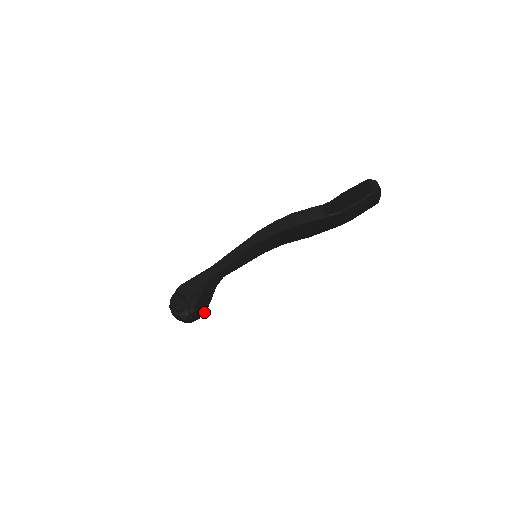
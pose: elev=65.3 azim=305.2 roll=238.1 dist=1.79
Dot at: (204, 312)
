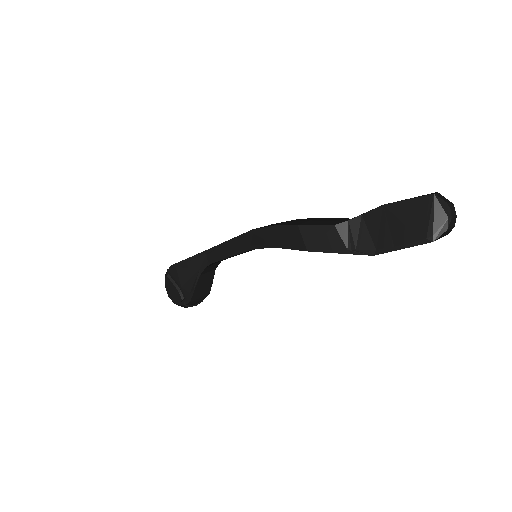
Dot at: (207, 295)
